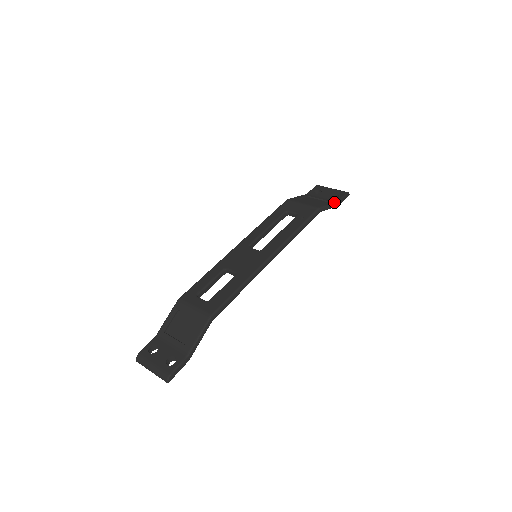
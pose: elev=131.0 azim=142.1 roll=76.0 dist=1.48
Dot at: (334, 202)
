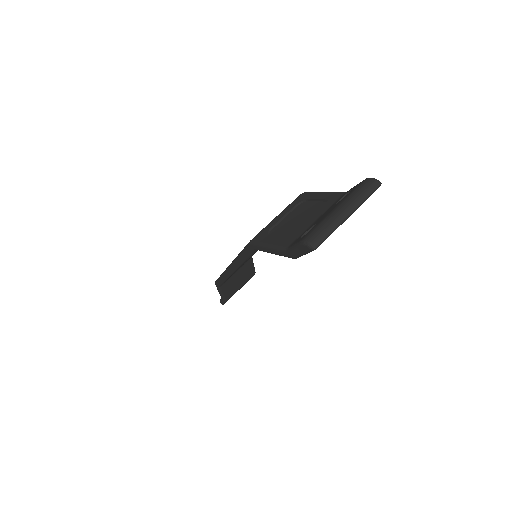
Dot at: occluded
